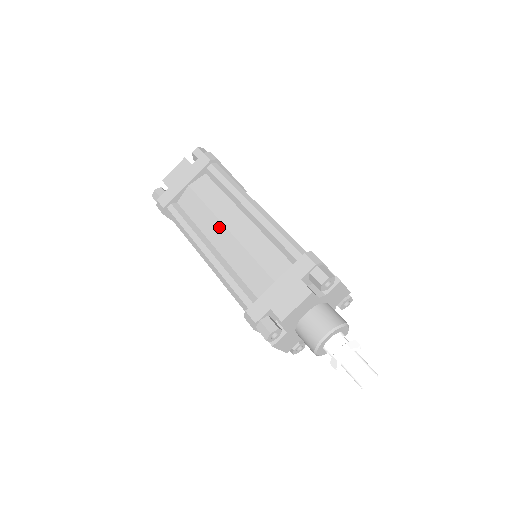
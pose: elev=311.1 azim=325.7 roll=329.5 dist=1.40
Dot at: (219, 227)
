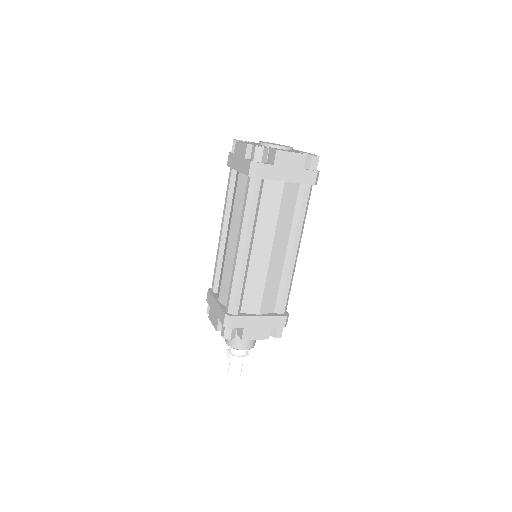
Dot at: (229, 229)
